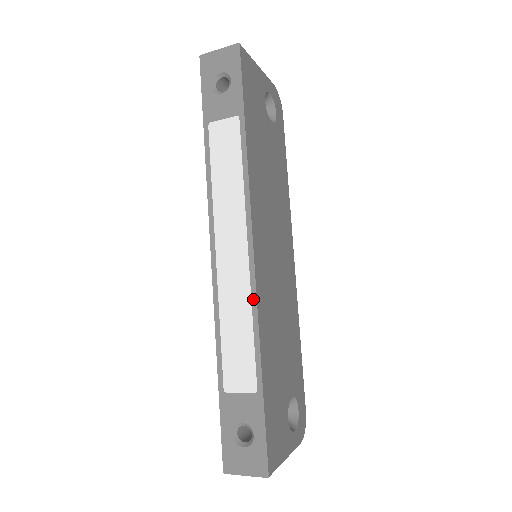
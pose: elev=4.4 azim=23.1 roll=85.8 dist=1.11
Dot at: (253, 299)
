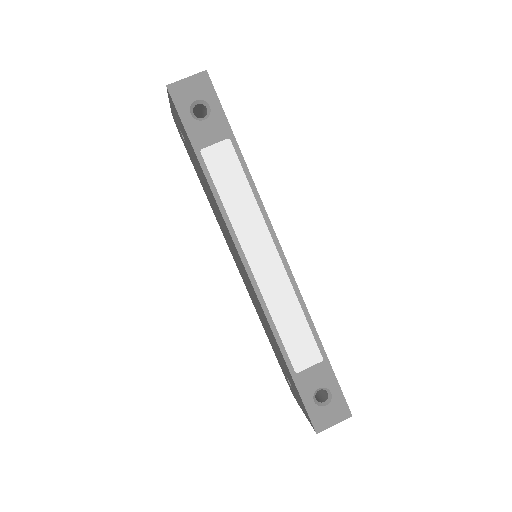
Dot at: (296, 290)
